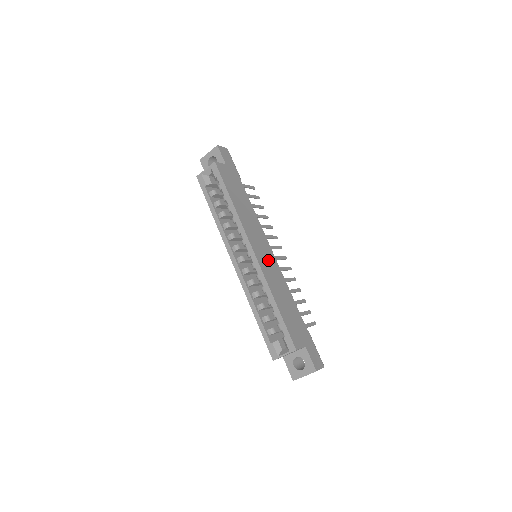
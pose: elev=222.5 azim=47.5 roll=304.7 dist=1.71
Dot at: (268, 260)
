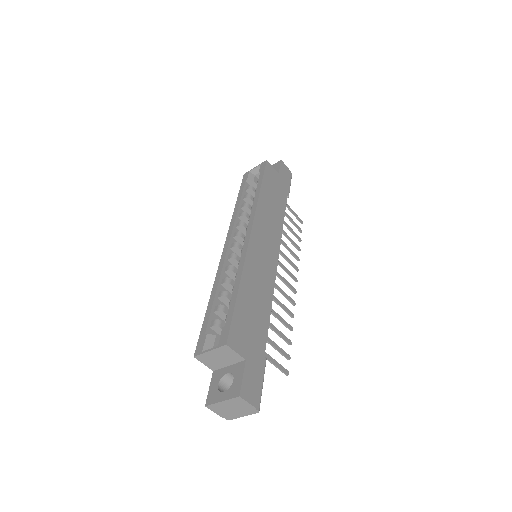
Dot at: (265, 258)
